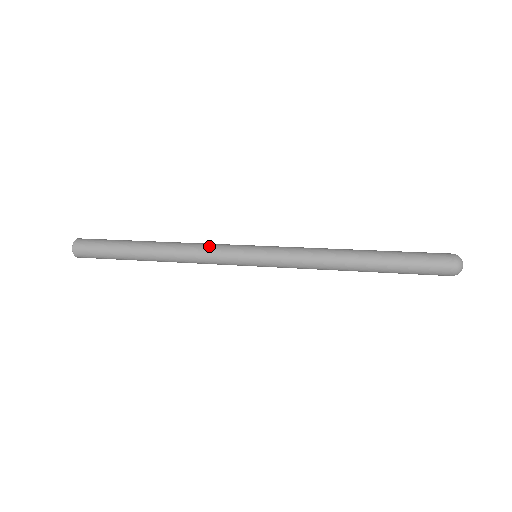
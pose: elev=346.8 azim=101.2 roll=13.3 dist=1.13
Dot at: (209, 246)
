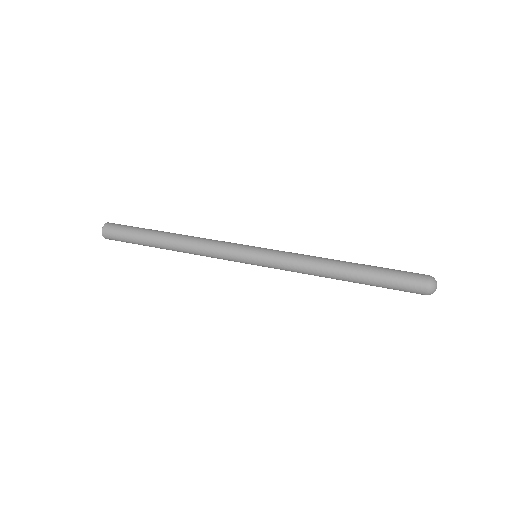
Dot at: occluded
